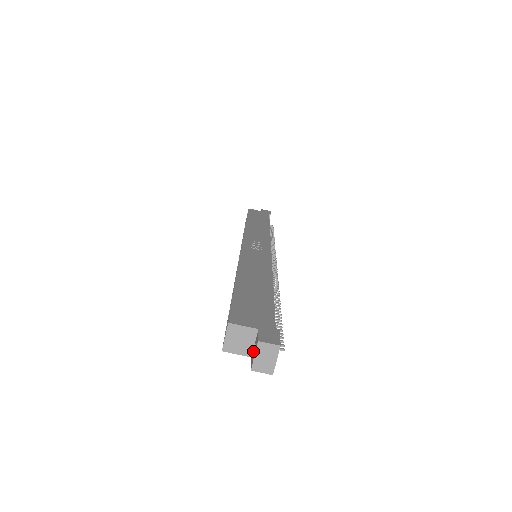
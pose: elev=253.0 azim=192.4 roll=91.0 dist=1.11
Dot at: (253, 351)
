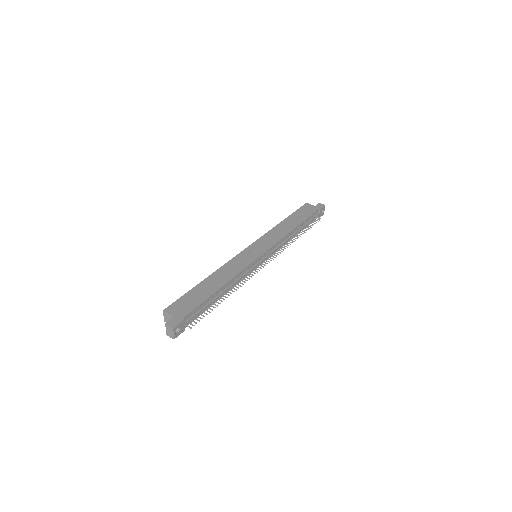
Dot at: occluded
